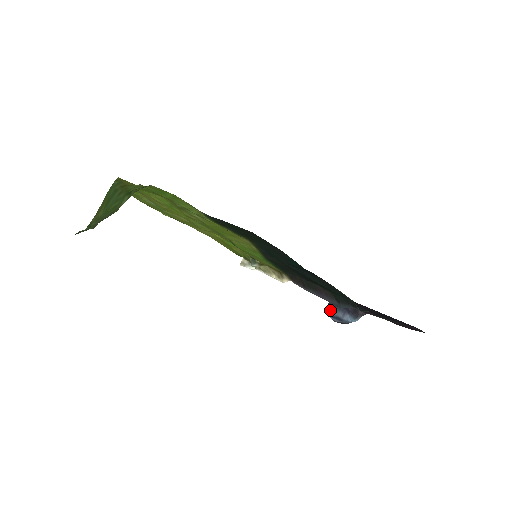
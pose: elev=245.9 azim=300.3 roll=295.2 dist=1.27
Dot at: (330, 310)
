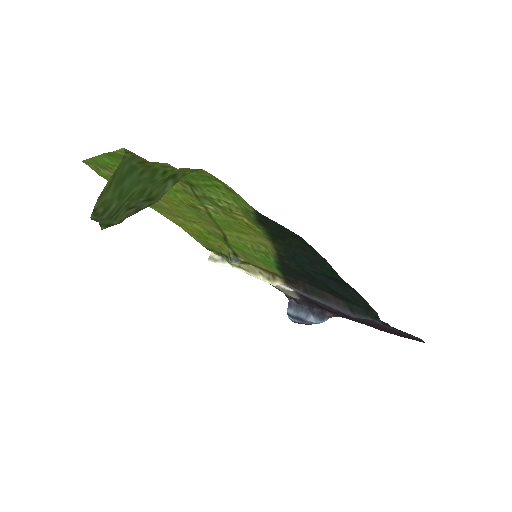
Dot at: (290, 310)
